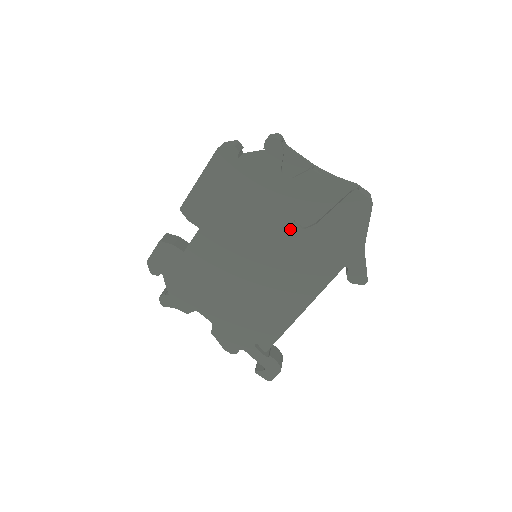
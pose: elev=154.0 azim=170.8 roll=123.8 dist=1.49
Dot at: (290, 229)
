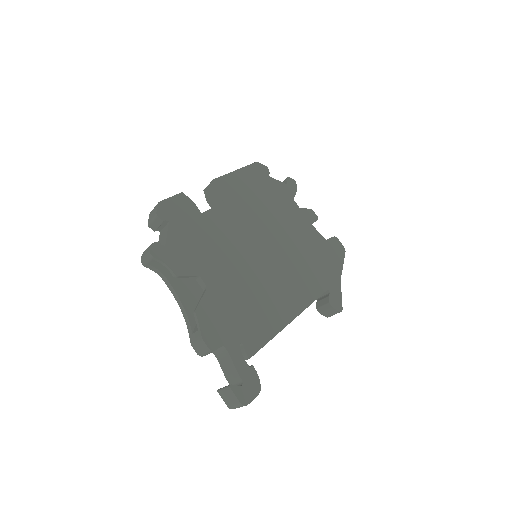
Dot at: (293, 241)
